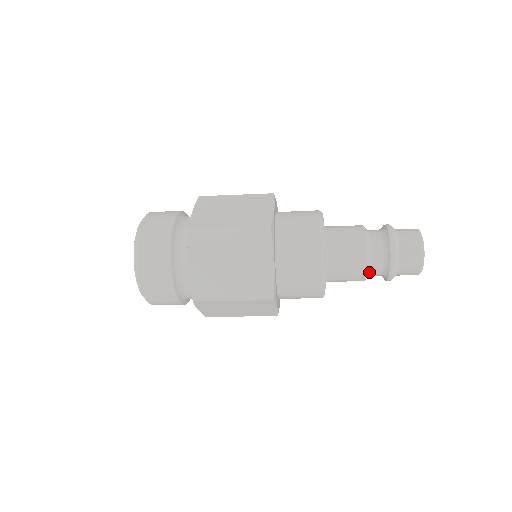
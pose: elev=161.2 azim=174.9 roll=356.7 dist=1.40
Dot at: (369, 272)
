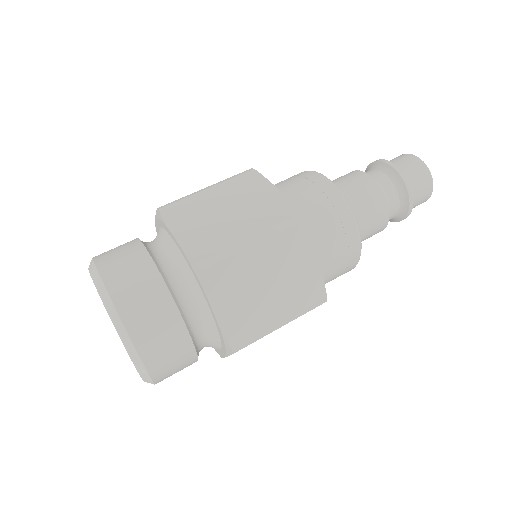
Dot at: (385, 195)
